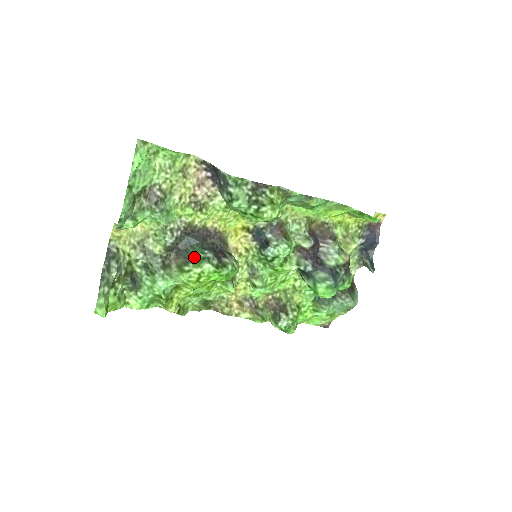
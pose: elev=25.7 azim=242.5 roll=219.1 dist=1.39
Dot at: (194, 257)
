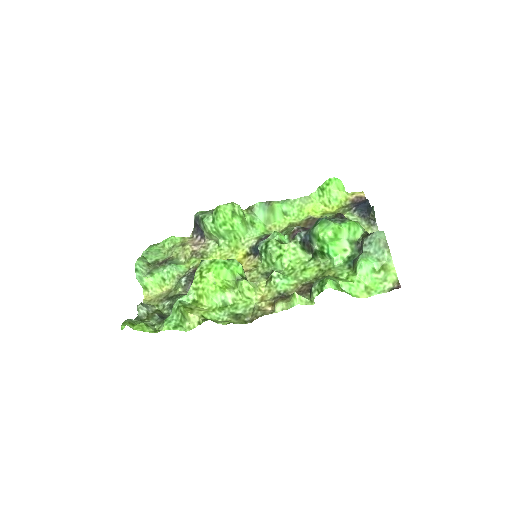
Dot at: occluded
